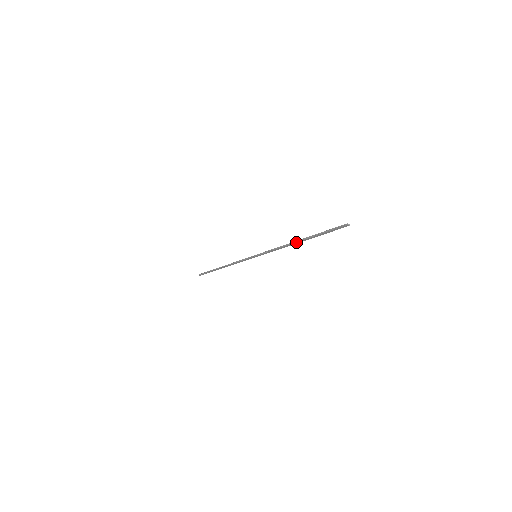
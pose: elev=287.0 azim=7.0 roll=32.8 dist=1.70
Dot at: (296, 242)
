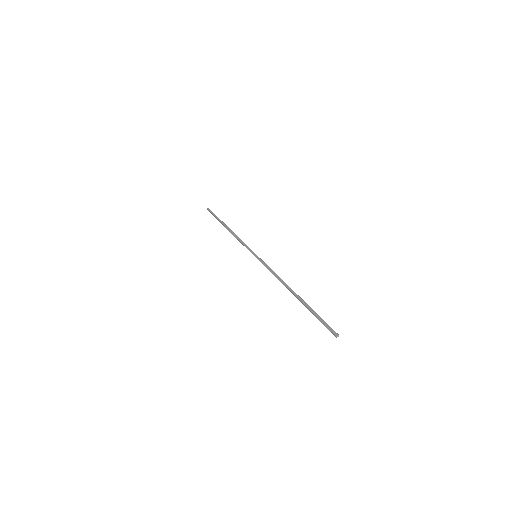
Dot at: (291, 292)
